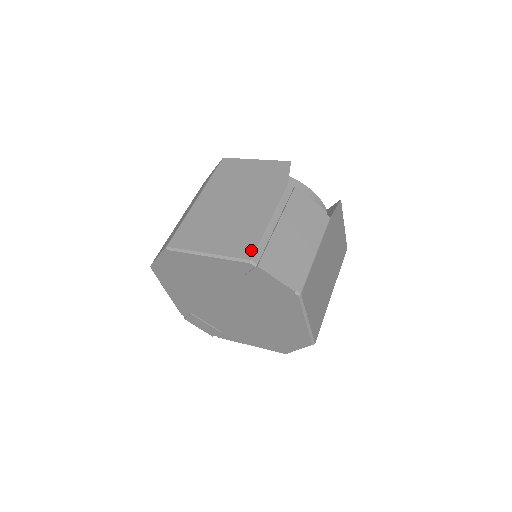
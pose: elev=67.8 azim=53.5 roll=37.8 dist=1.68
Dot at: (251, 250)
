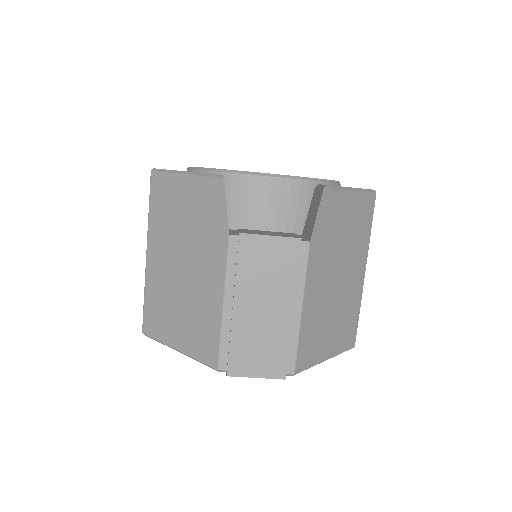
Dot at: (214, 354)
